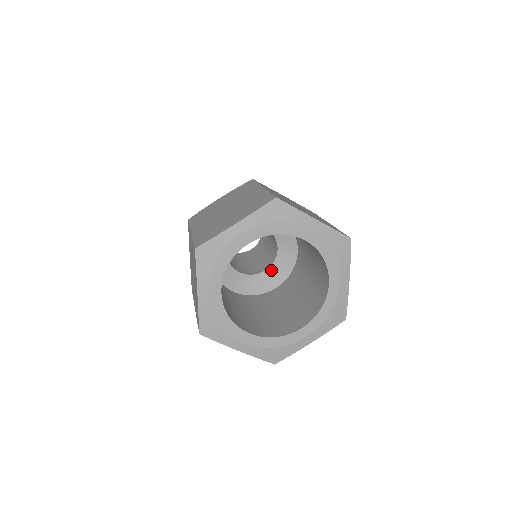
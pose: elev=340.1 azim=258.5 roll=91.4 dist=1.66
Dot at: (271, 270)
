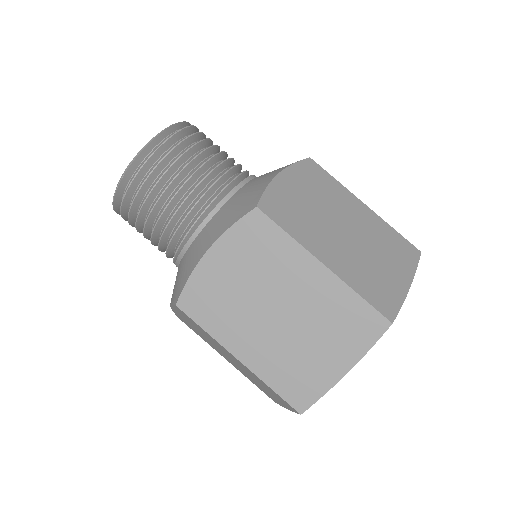
Dot at: occluded
